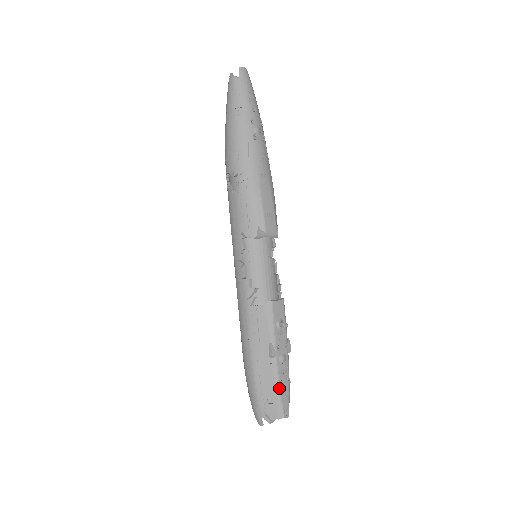
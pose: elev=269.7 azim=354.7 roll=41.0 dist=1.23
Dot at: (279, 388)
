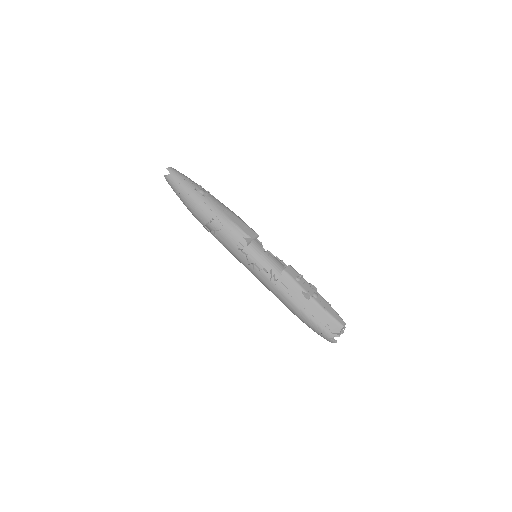
Dot at: (327, 312)
